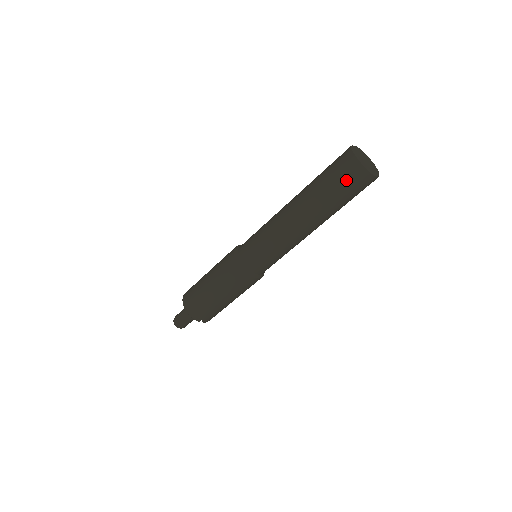
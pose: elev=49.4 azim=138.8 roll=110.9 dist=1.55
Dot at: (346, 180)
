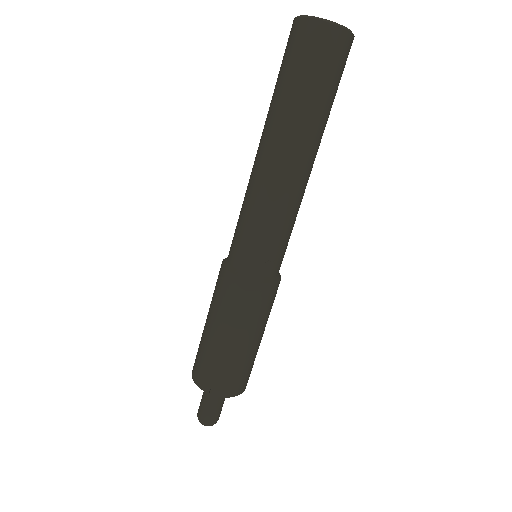
Dot at: (291, 52)
